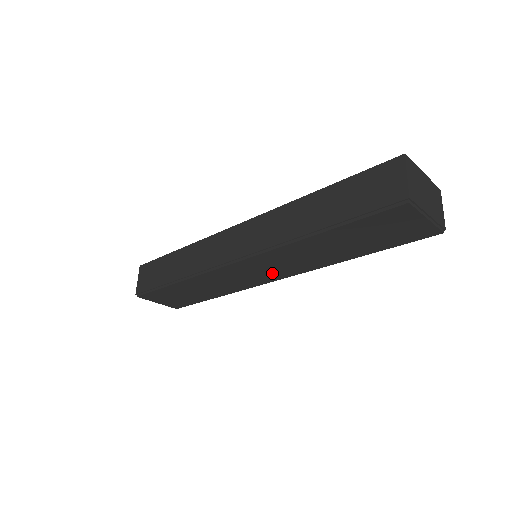
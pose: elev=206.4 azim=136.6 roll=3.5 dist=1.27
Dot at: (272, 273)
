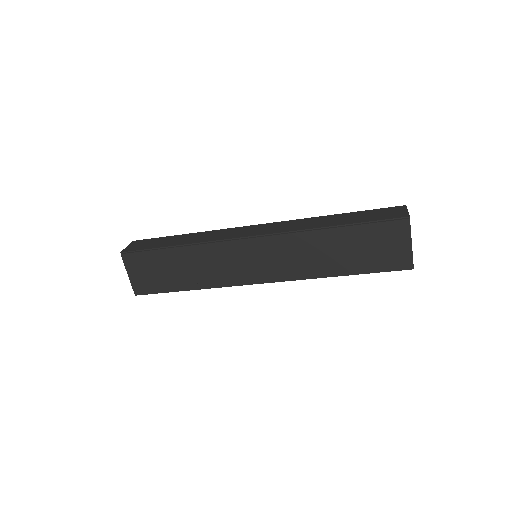
Dot at: (265, 269)
